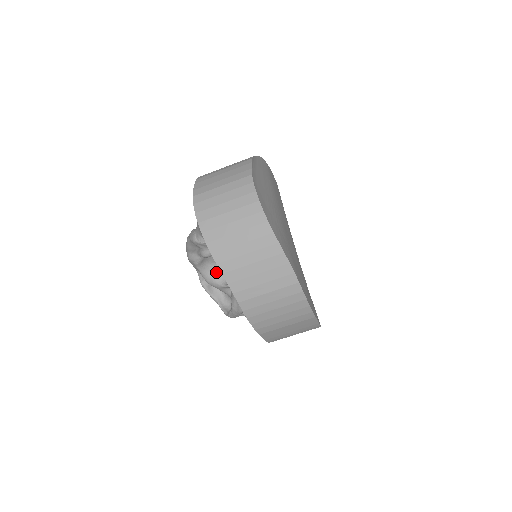
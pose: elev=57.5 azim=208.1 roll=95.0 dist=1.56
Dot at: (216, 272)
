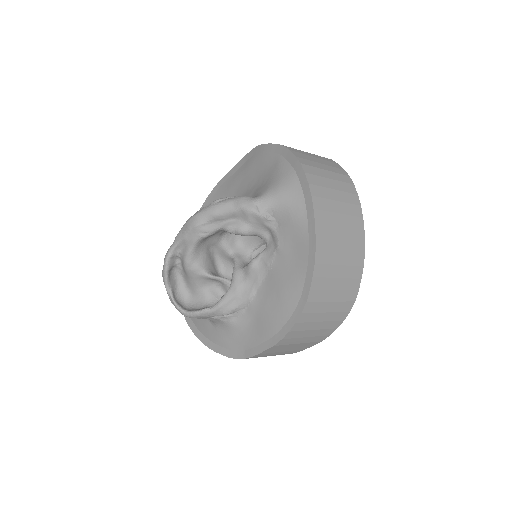
Dot at: (205, 255)
